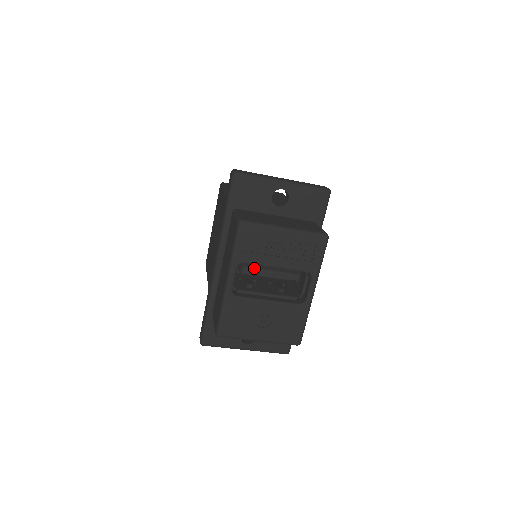
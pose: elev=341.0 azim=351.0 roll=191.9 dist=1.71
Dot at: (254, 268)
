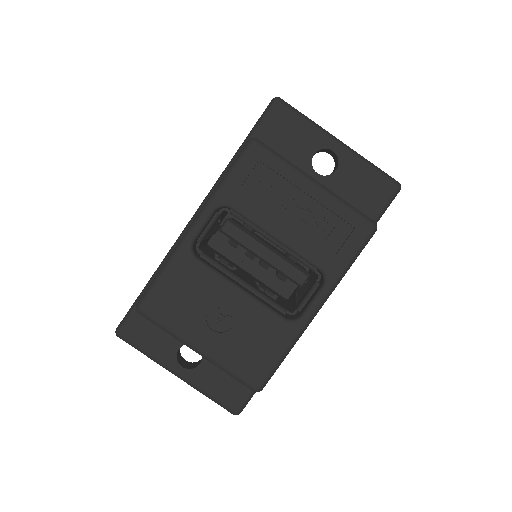
Dot at: (242, 231)
